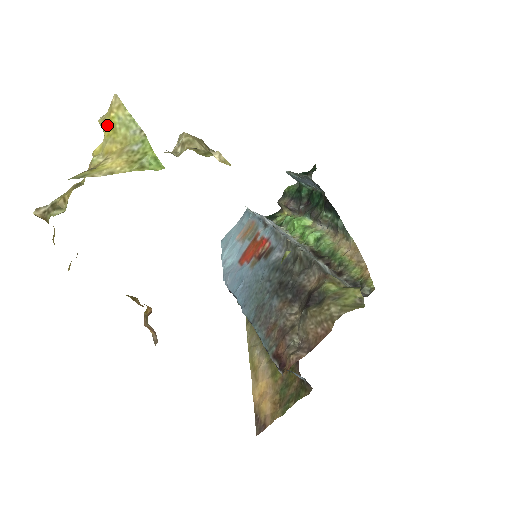
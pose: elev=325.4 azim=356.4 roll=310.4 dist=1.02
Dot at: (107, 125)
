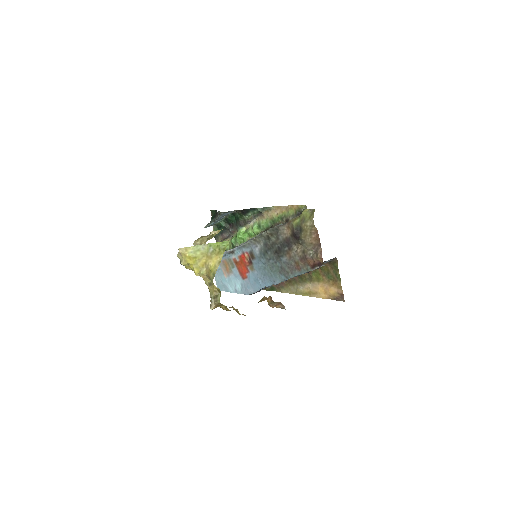
Dot at: (189, 260)
